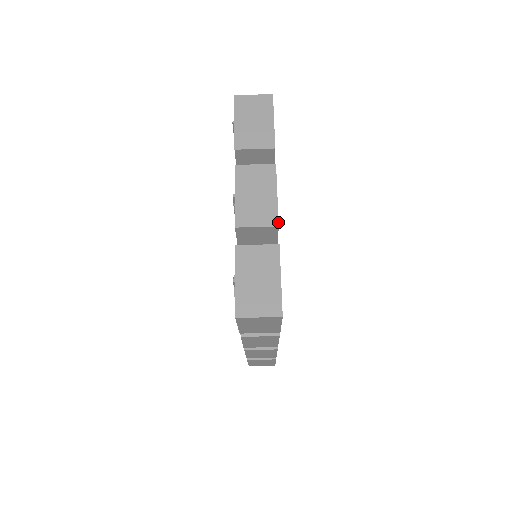
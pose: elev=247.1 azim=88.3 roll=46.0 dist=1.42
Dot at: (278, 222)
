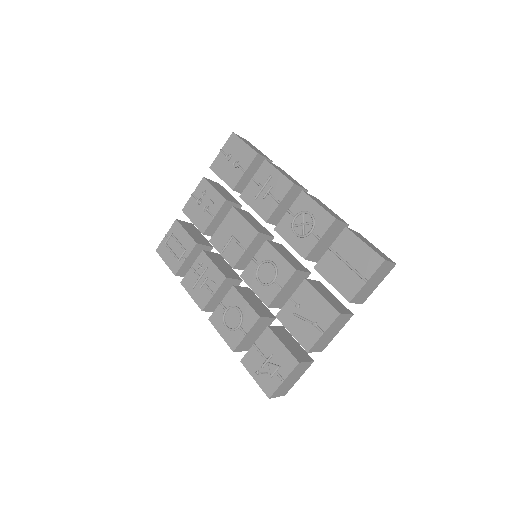
Dot at: occluded
